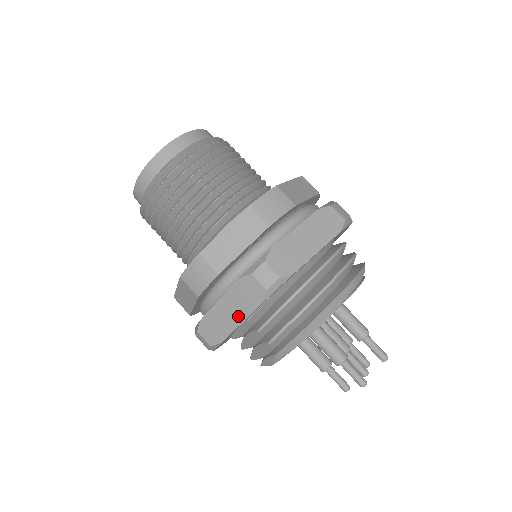
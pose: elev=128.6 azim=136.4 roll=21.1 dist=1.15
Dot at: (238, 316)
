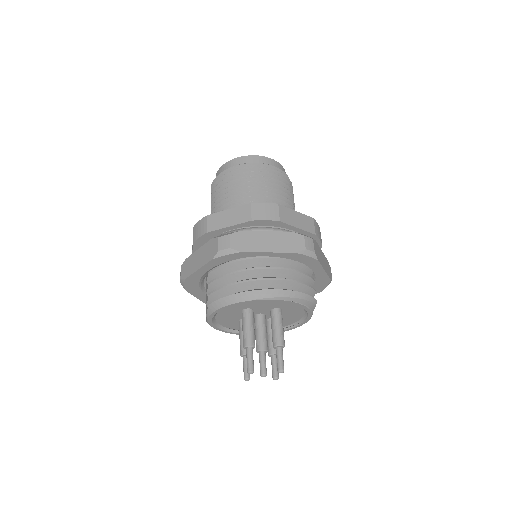
Dot at: (200, 263)
